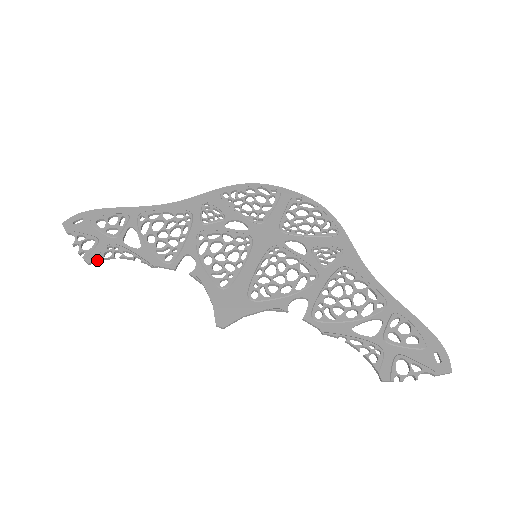
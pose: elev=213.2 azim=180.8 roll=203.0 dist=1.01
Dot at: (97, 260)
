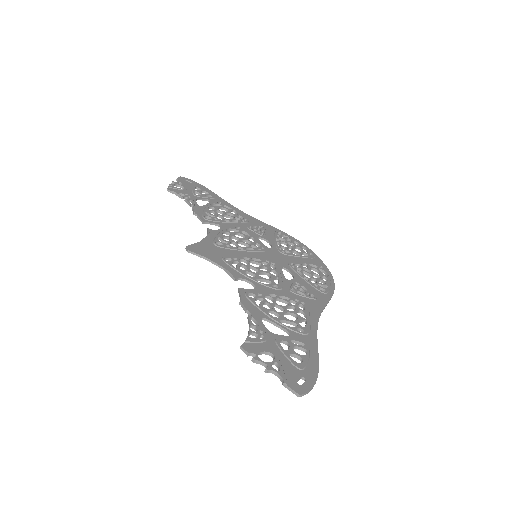
Dot at: (173, 192)
